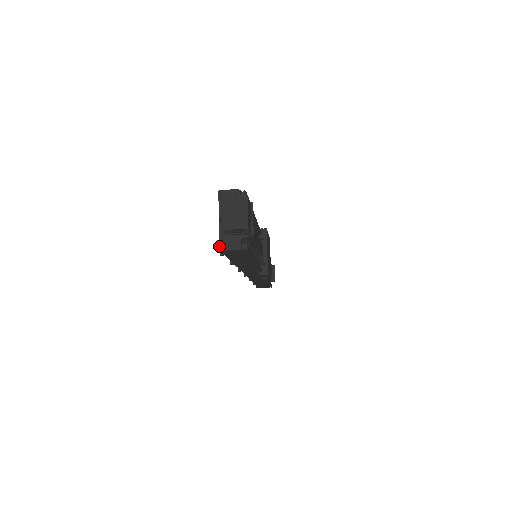
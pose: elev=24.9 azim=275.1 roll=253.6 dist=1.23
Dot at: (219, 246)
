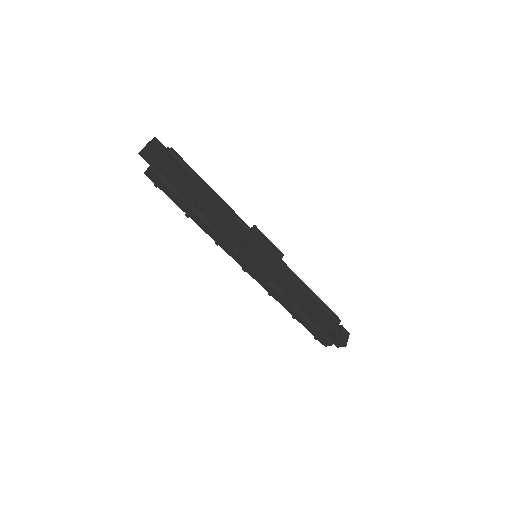
Dot at: (145, 172)
